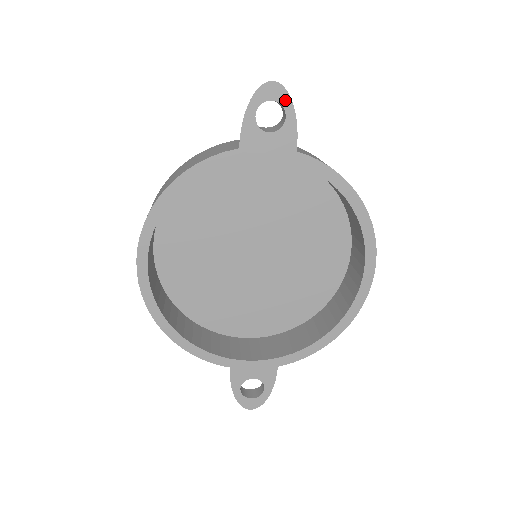
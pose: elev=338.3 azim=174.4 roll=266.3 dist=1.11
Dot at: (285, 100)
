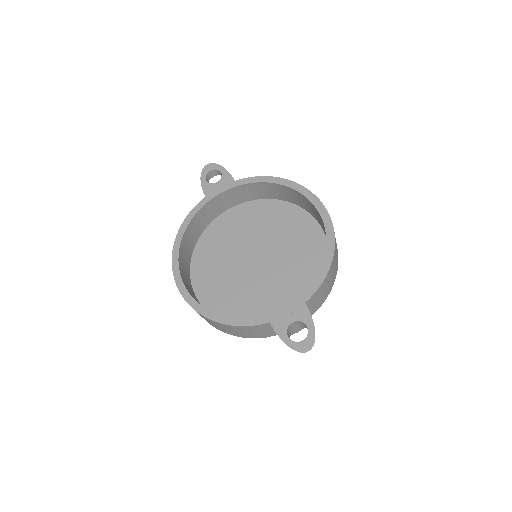
Dot at: (217, 167)
